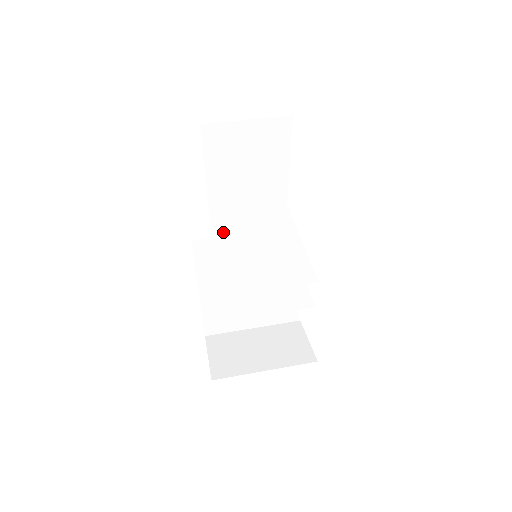
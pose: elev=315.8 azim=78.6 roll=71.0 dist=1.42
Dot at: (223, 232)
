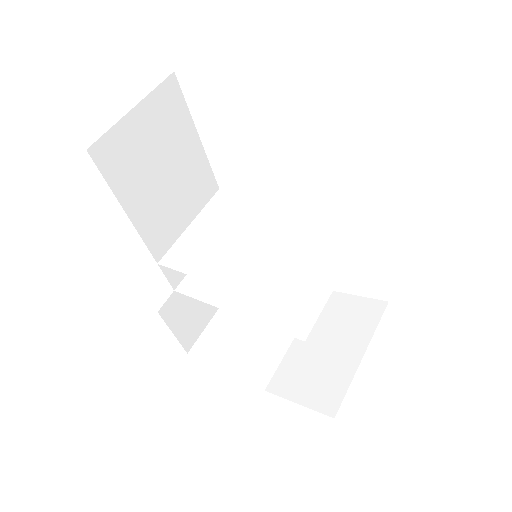
Dot at: (198, 264)
